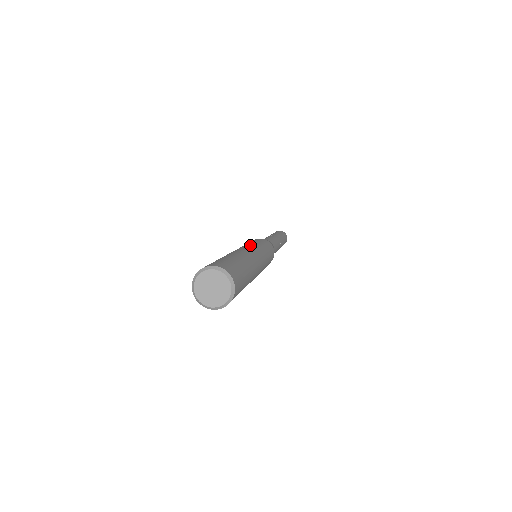
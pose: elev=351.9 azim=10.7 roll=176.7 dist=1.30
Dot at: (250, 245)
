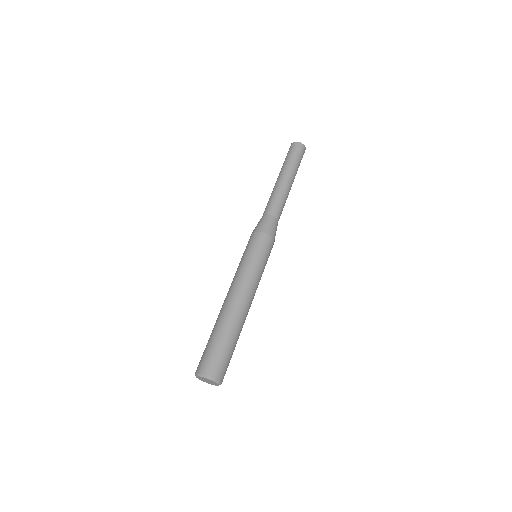
Dot at: (238, 275)
